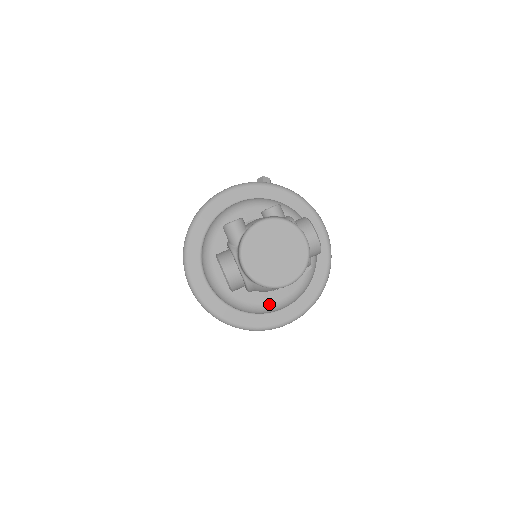
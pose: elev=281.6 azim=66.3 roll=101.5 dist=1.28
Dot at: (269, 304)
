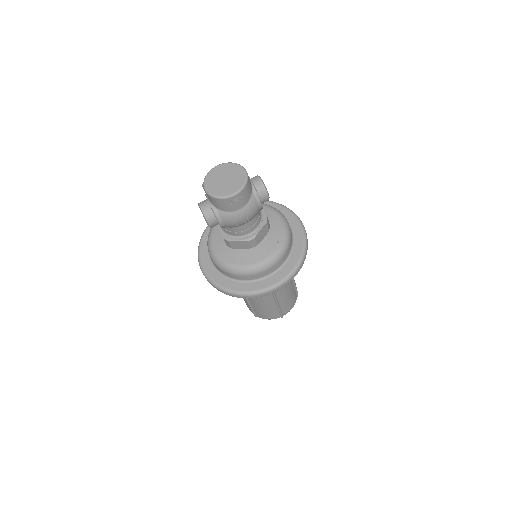
Dot at: (253, 264)
